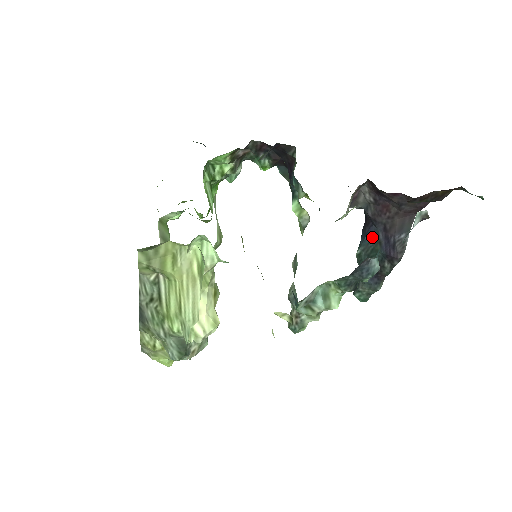
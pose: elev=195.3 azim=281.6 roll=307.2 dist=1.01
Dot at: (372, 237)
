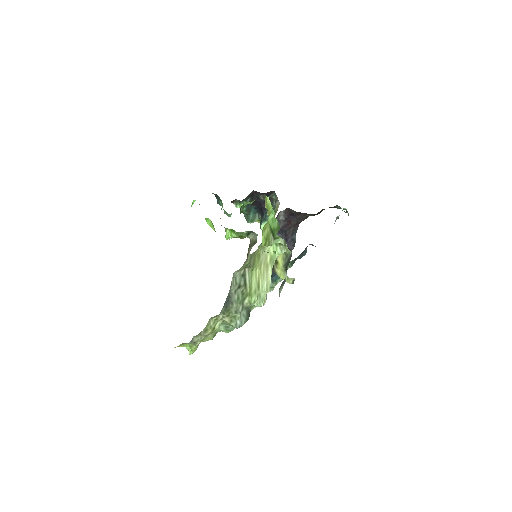
Dot at: occluded
